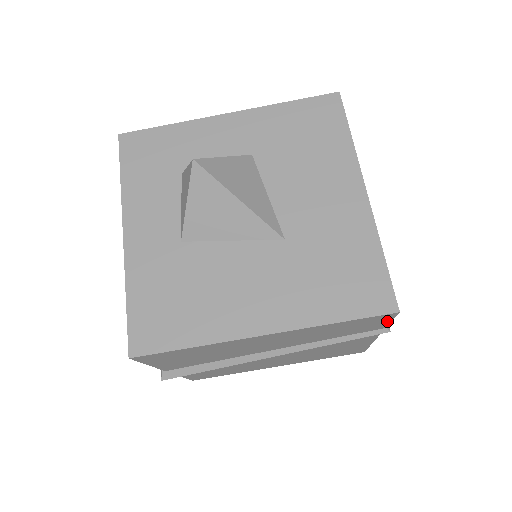
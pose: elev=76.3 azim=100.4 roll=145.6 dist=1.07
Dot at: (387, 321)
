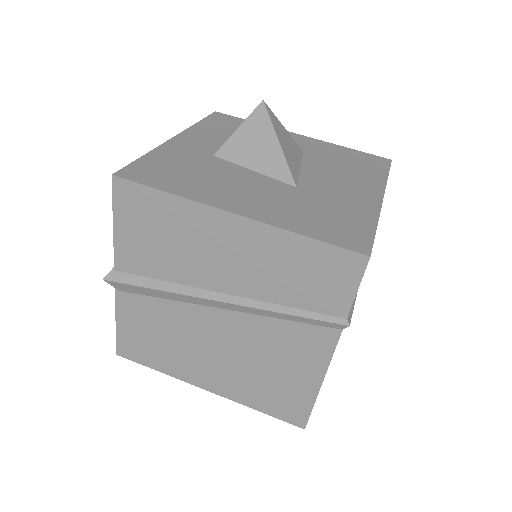
Dot at: (353, 287)
